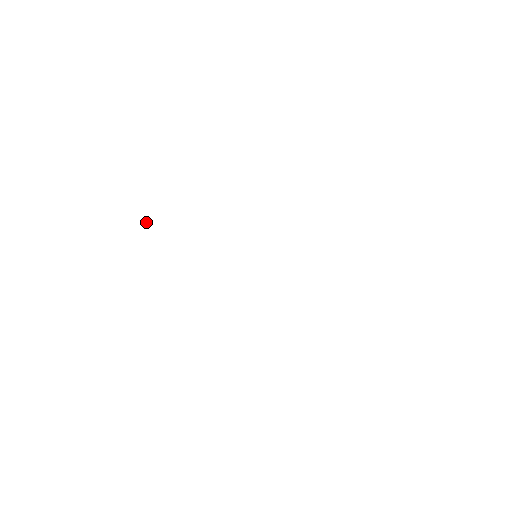
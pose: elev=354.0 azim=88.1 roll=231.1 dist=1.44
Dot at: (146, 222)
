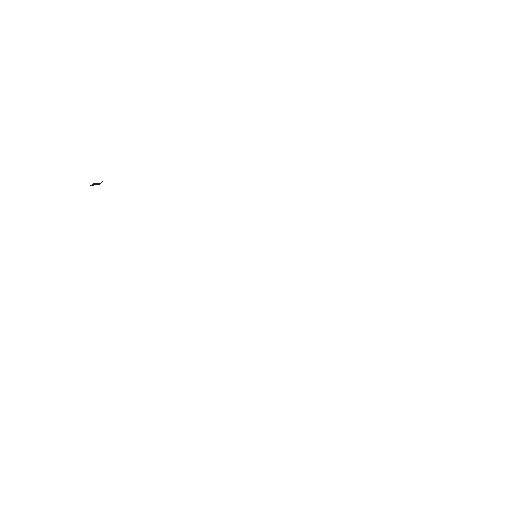
Dot at: (99, 184)
